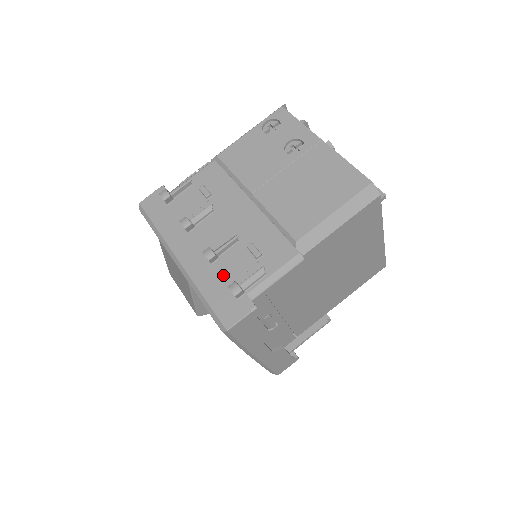
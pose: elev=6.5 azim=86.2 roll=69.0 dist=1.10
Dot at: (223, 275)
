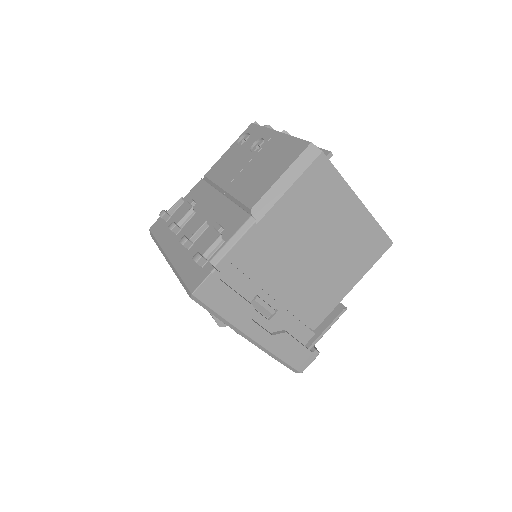
Dot at: occluded
